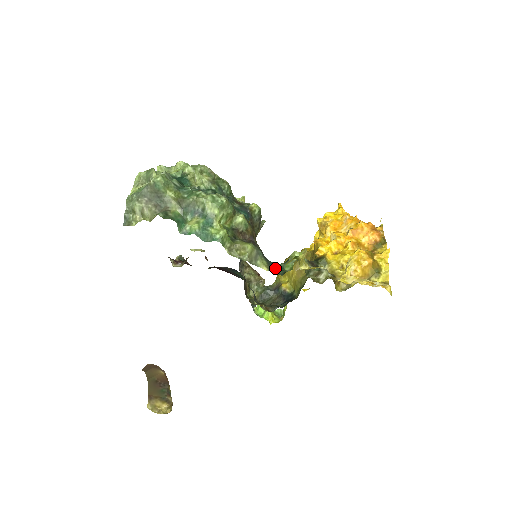
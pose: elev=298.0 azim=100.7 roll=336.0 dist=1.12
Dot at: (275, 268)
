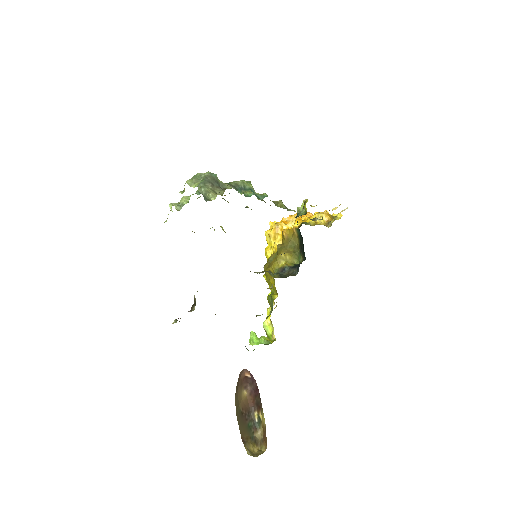
Dot at: occluded
